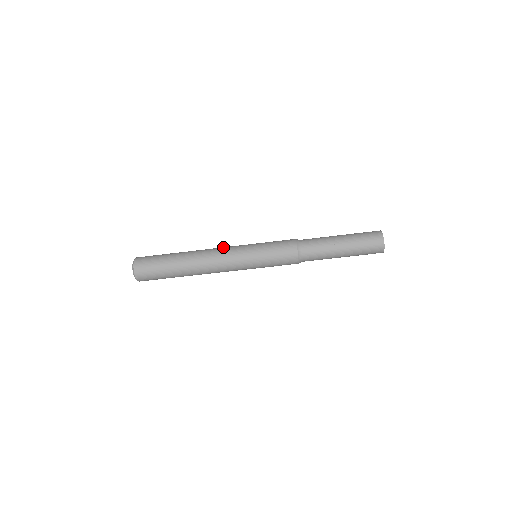
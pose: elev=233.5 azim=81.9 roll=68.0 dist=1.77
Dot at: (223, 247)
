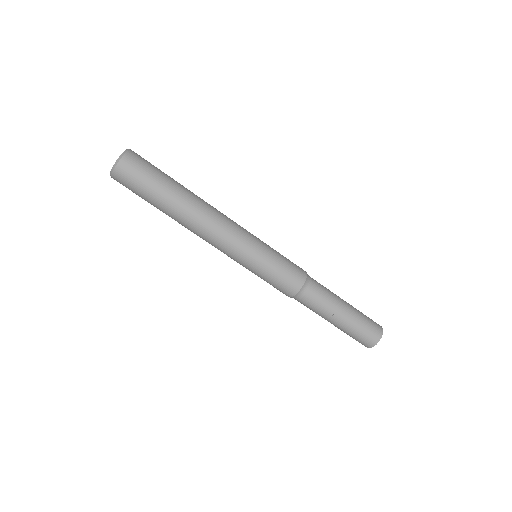
Dot at: (232, 222)
